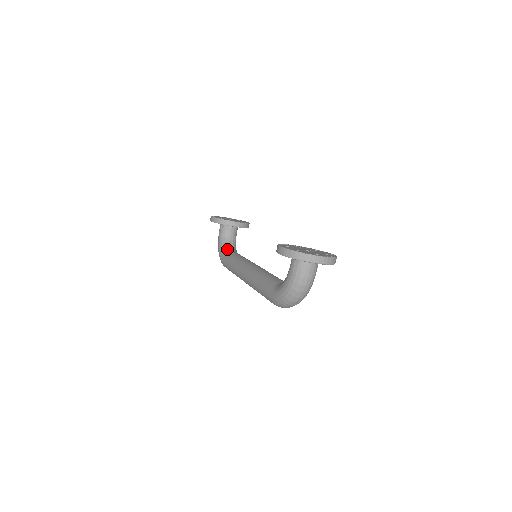
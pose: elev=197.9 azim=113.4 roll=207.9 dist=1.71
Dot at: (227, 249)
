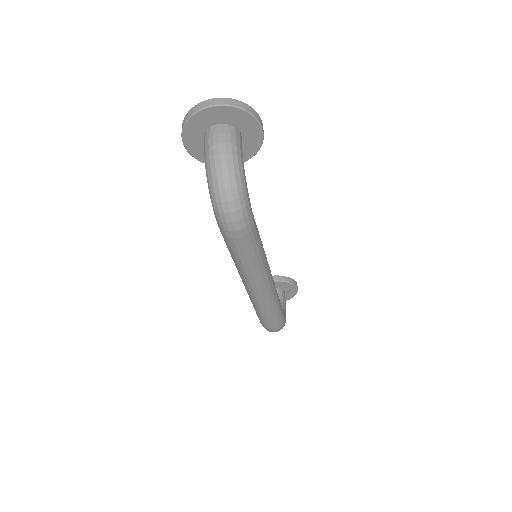
Dot at: occluded
